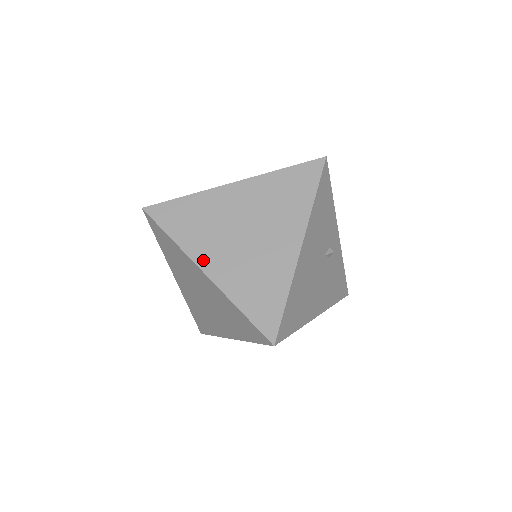
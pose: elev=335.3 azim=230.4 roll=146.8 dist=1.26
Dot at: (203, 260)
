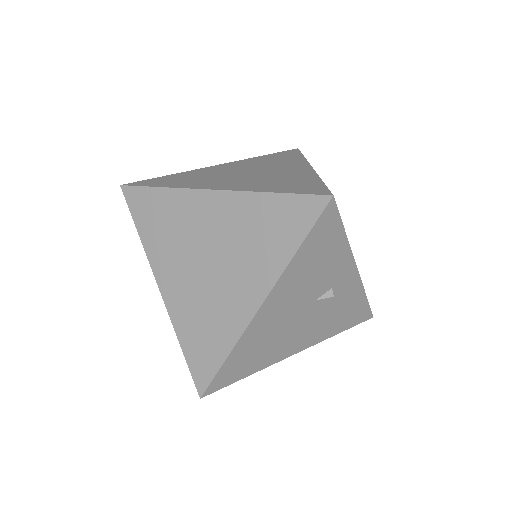
Dot at: (161, 274)
